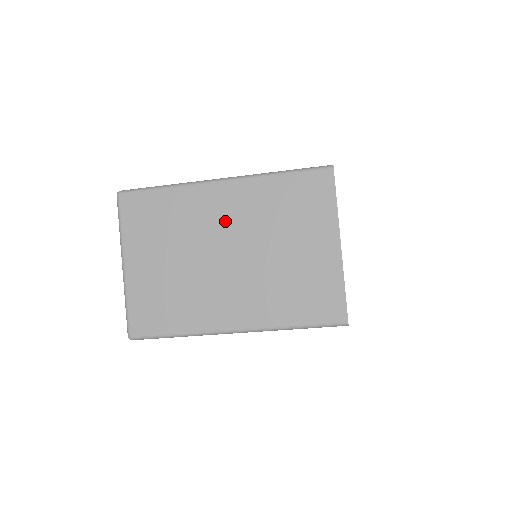
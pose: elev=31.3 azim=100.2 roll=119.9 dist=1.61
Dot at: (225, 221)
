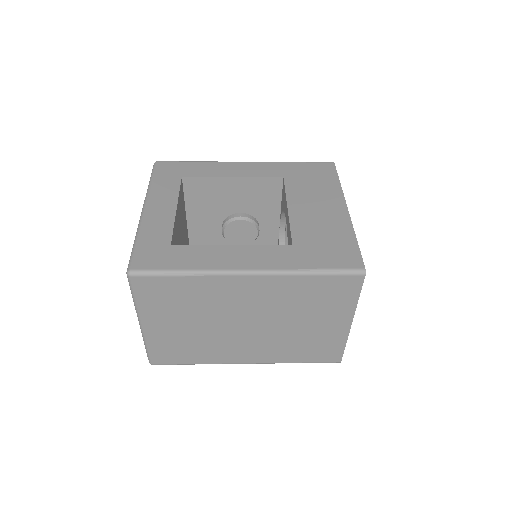
Dot at: (248, 303)
